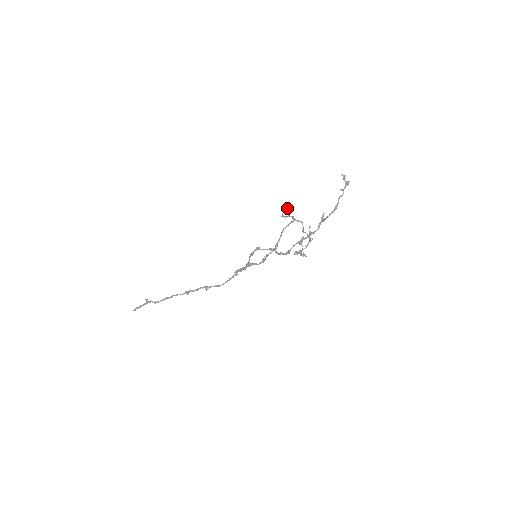
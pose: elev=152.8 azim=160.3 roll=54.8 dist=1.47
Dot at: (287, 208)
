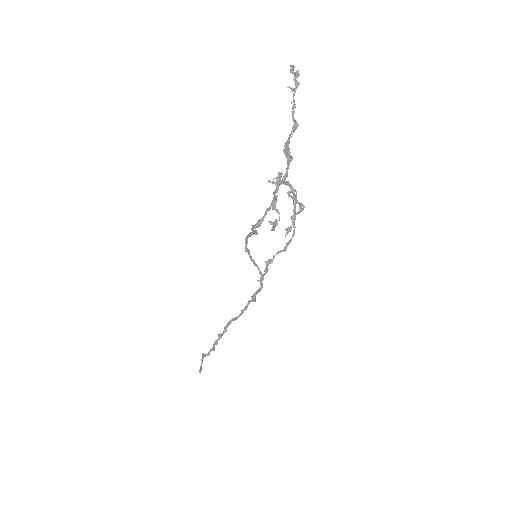
Dot at: (281, 172)
